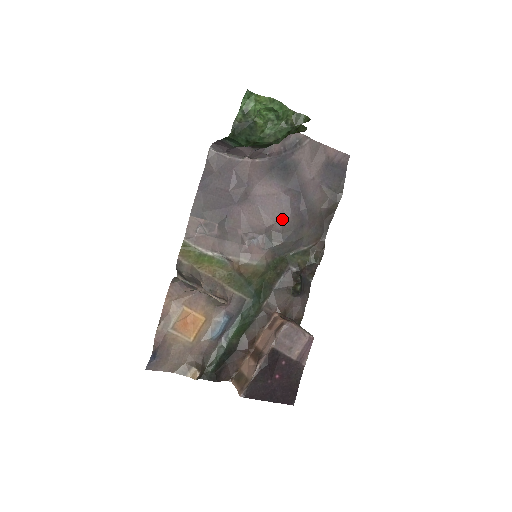
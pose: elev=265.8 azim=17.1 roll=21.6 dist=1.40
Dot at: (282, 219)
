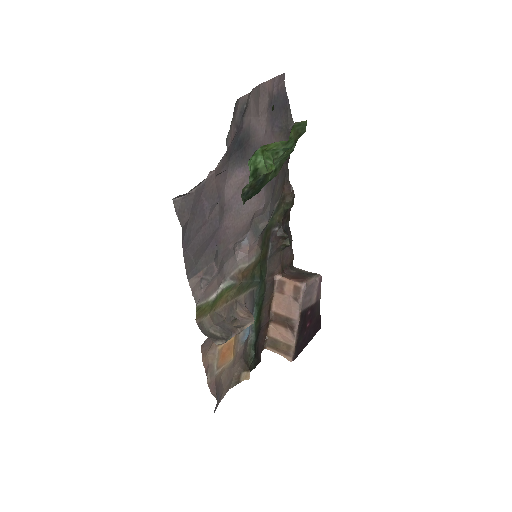
Dot at: (259, 201)
